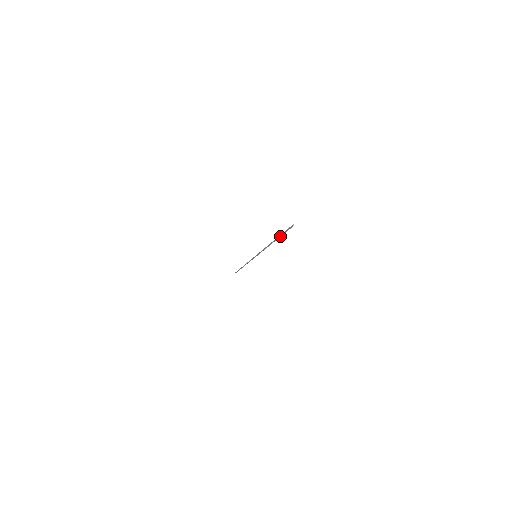
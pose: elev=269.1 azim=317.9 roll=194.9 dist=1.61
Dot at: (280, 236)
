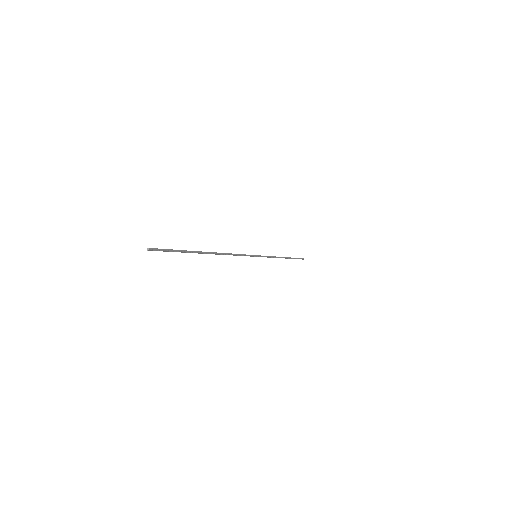
Dot at: (187, 252)
